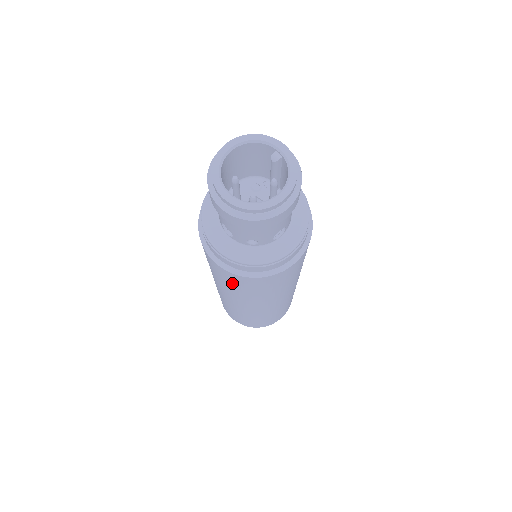
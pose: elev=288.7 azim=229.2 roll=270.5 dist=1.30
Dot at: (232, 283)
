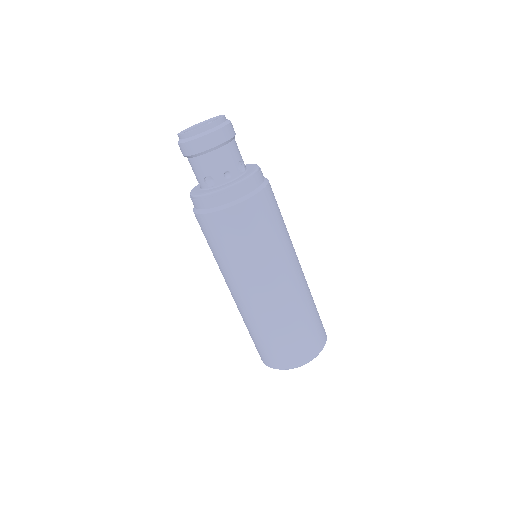
Dot at: (238, 234)
